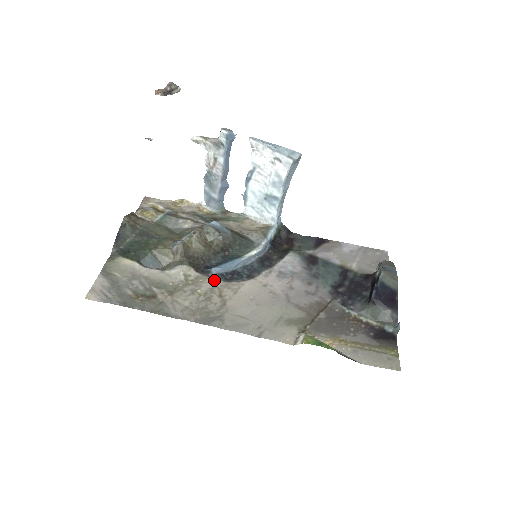
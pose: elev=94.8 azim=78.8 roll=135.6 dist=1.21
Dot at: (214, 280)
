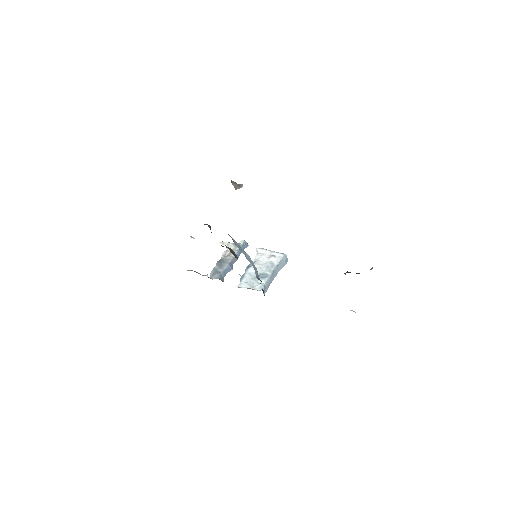
Dot at: occluded
